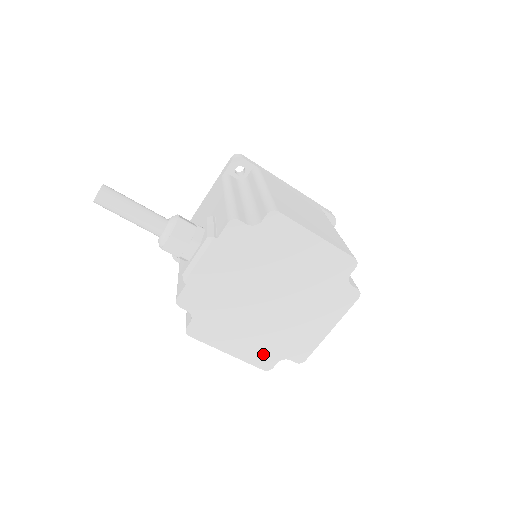
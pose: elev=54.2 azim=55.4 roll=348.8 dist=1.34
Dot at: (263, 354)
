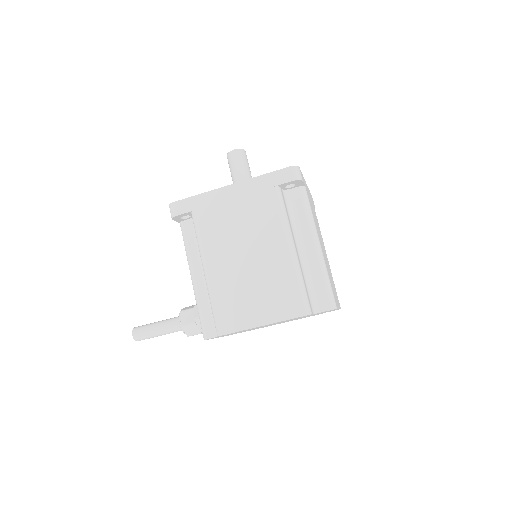
Dot at: occluded
